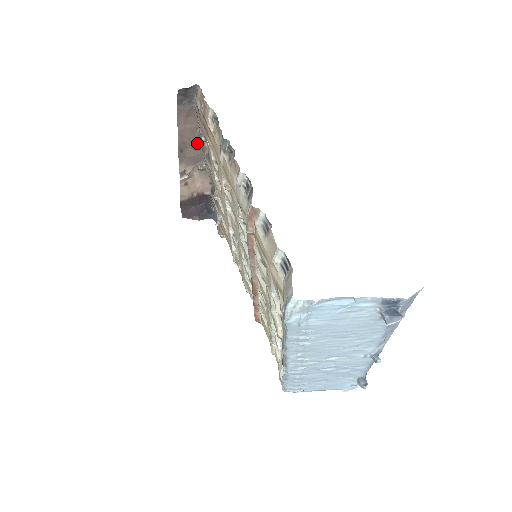
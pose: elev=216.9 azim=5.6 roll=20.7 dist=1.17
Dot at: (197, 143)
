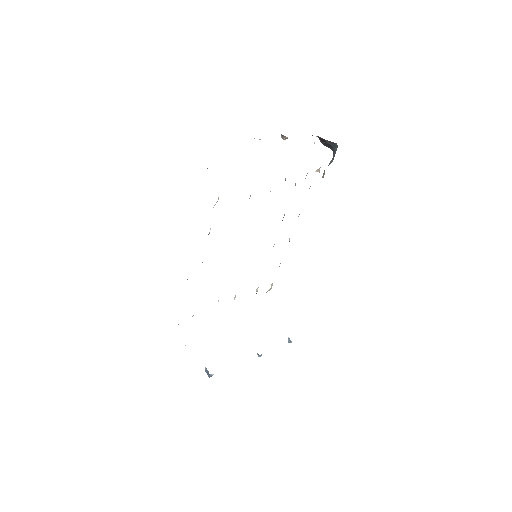
Dot at: occluded
